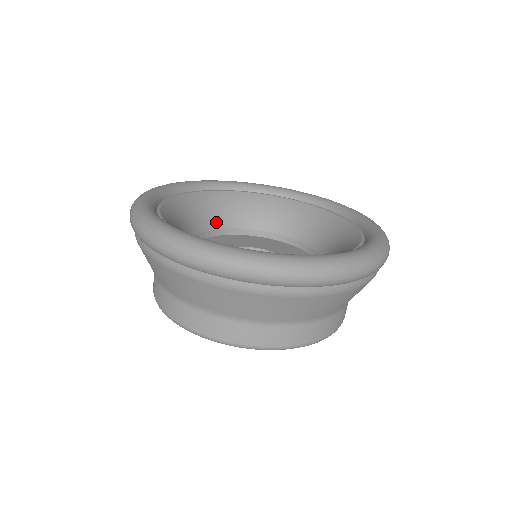
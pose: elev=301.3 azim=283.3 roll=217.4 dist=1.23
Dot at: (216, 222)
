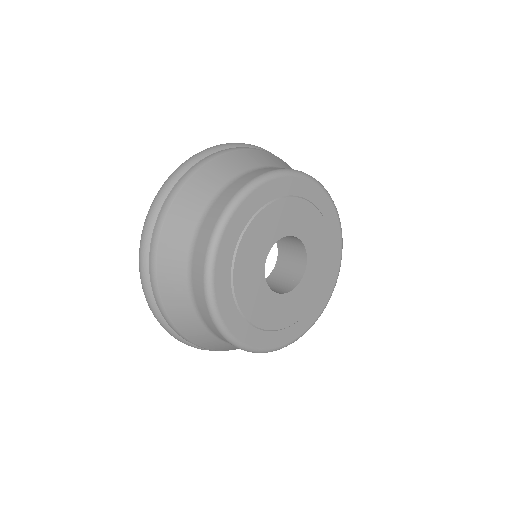
Dot at: occluded
